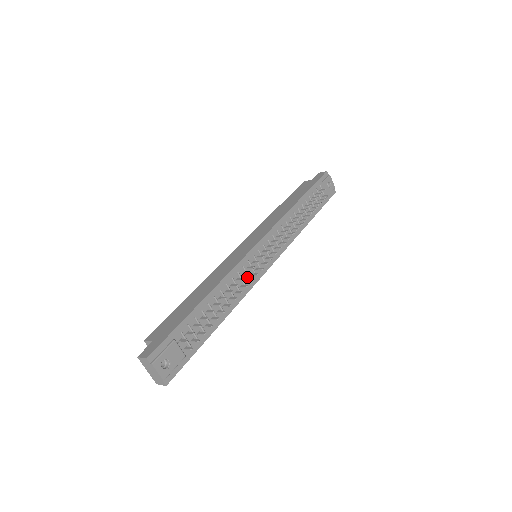
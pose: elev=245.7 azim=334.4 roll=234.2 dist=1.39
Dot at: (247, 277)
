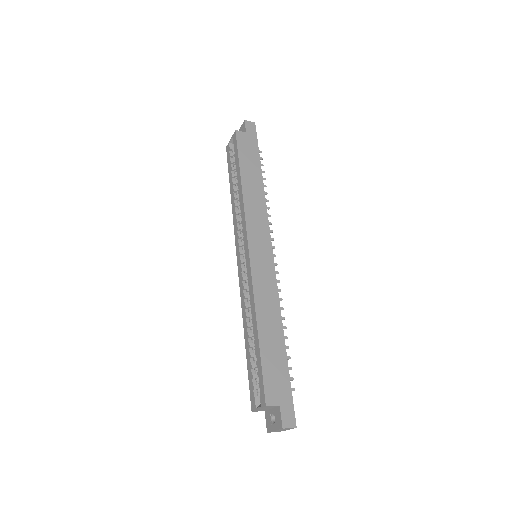
Dot at: occluded
